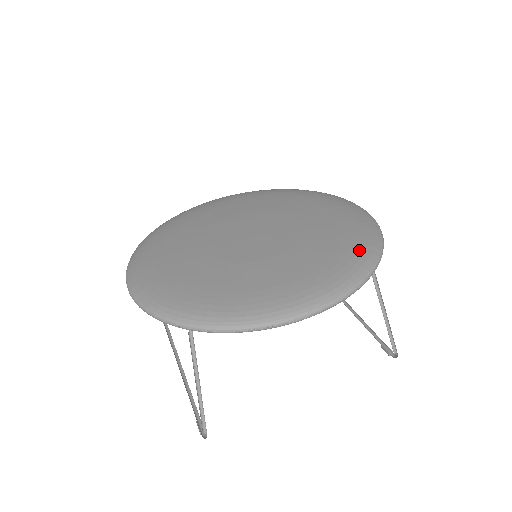
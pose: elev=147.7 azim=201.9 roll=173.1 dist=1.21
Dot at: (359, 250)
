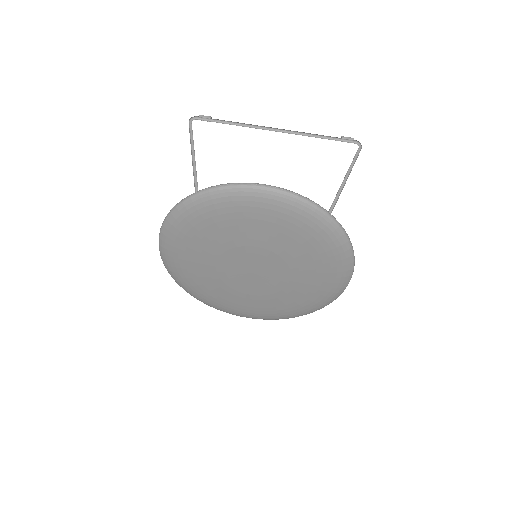
Dot at: (325, 239)
